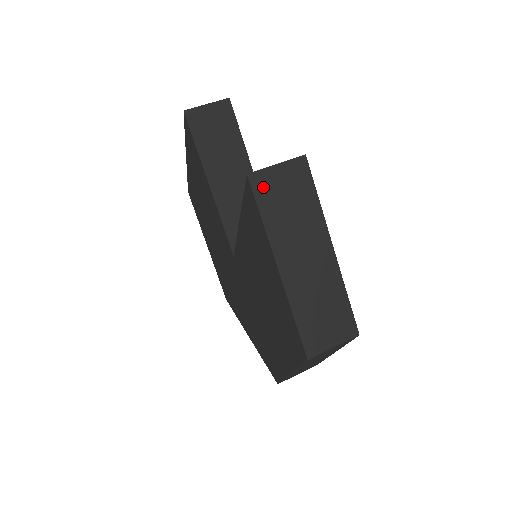
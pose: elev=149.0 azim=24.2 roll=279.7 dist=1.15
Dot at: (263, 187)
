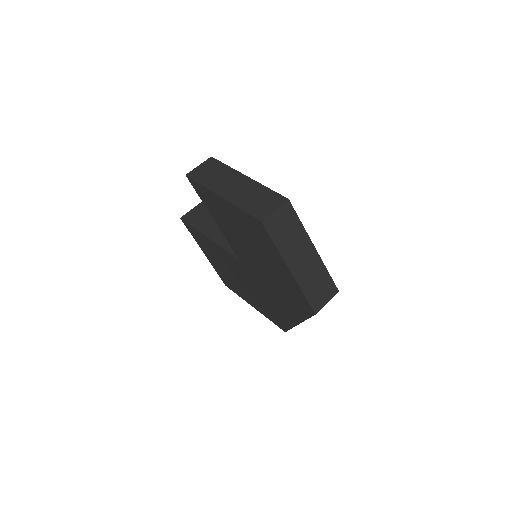
Dot at: (196, 175)
